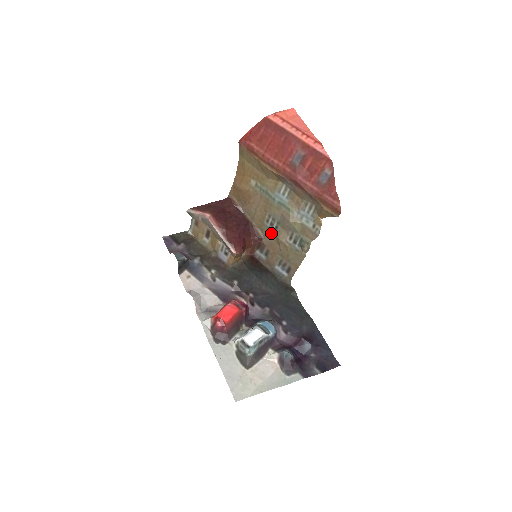
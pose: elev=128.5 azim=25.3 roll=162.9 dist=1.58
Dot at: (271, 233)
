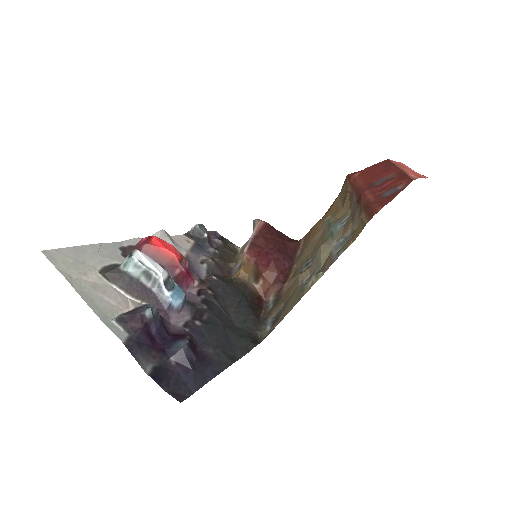
Dot at: occluded
